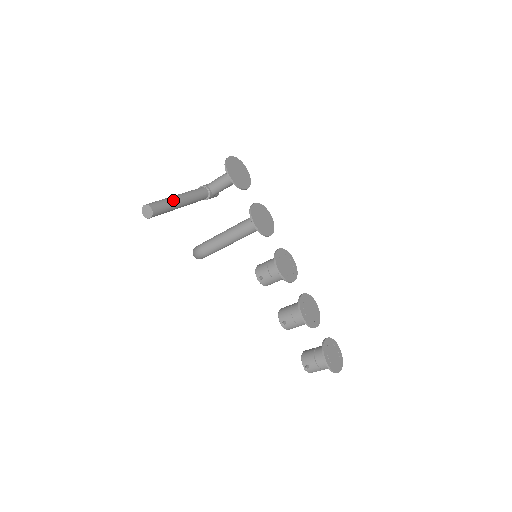
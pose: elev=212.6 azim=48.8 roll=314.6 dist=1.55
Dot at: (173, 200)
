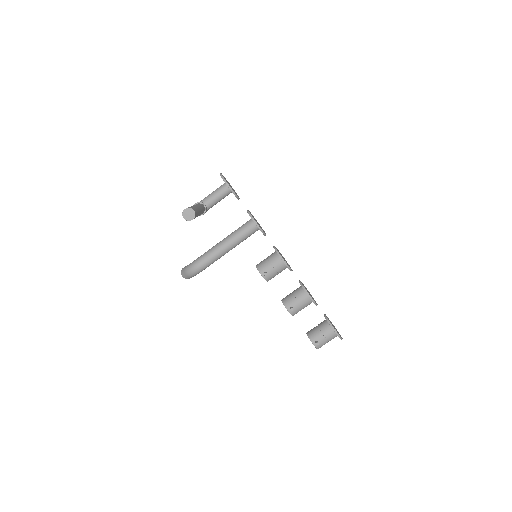
Dot at: (197, 207)
